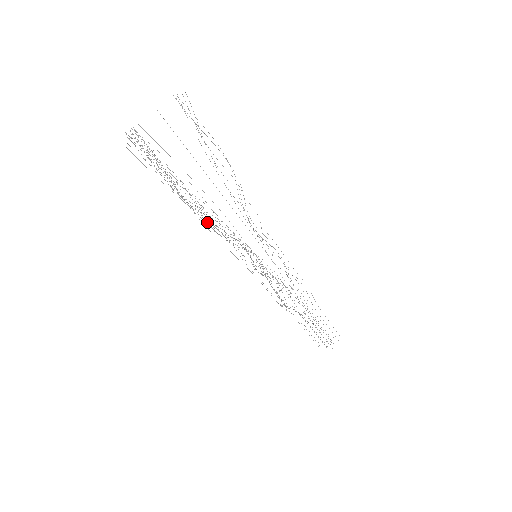
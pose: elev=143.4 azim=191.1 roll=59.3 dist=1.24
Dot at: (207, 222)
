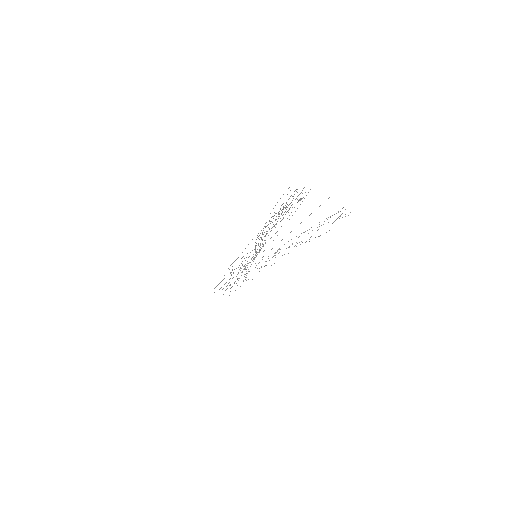
Dot at: occluded
